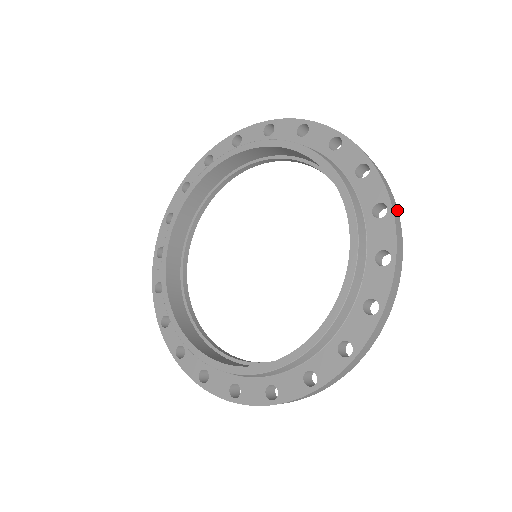
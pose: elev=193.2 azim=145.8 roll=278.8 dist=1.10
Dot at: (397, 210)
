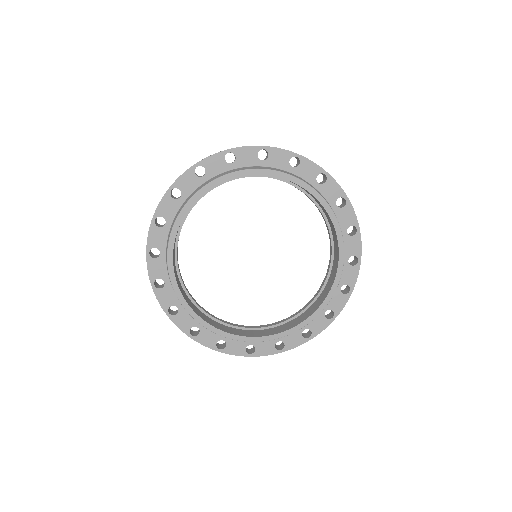
Dot at: occluded
